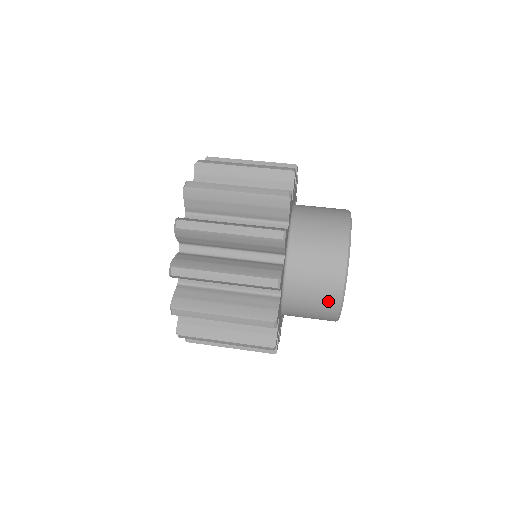
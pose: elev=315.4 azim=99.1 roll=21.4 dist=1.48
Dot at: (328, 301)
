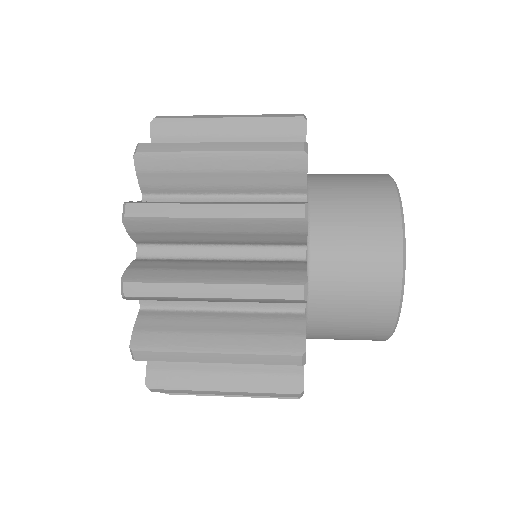
Dot at: (377, 312)
